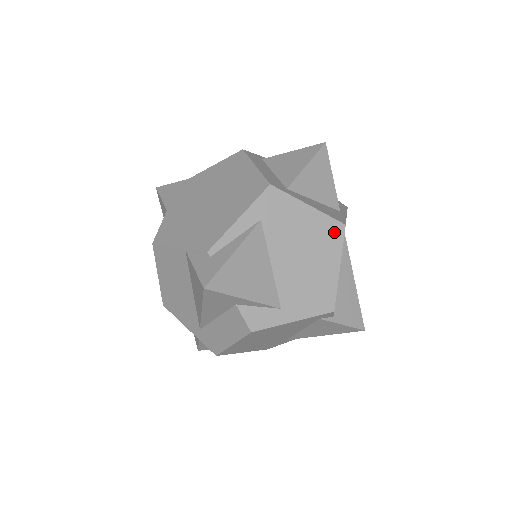
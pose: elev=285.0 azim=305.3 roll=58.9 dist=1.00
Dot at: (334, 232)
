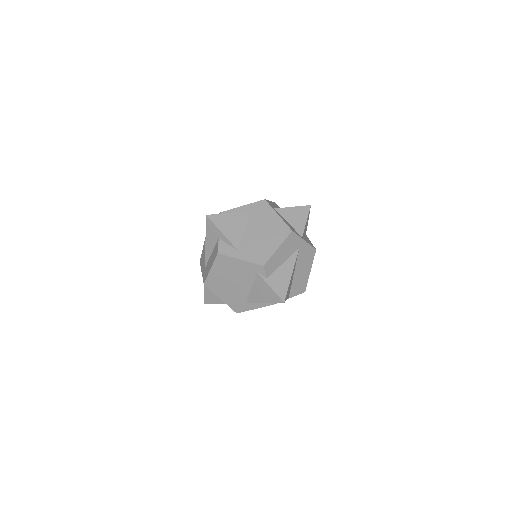
Dot at: (284, 231)
